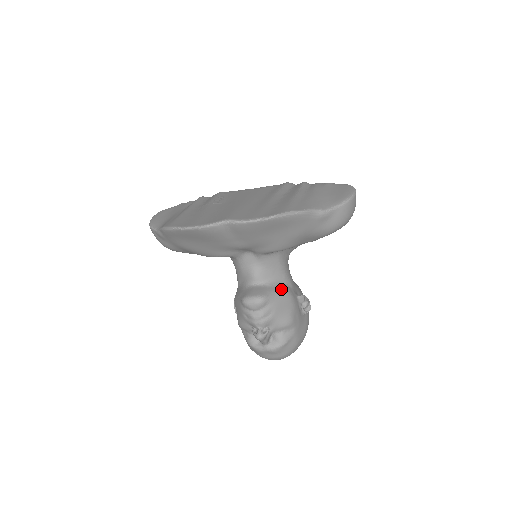
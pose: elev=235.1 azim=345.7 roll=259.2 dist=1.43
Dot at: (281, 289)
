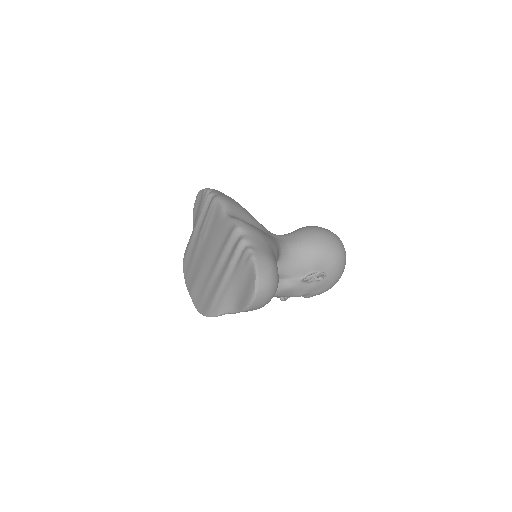
Dot at: occluded
